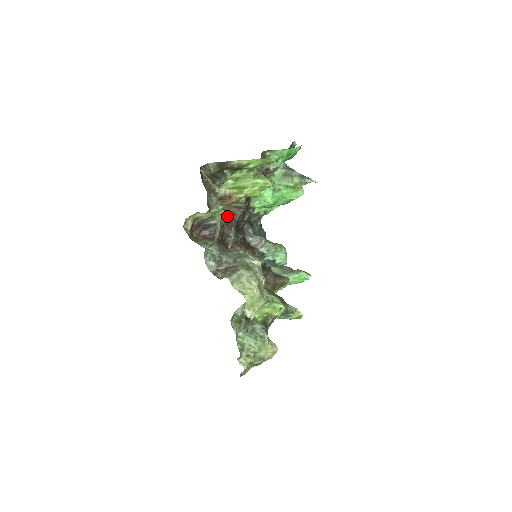
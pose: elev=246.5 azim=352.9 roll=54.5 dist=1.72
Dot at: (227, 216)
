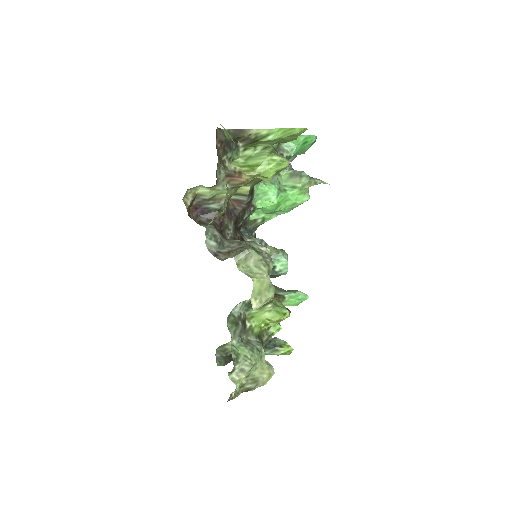
Dot at: (228, 207)
